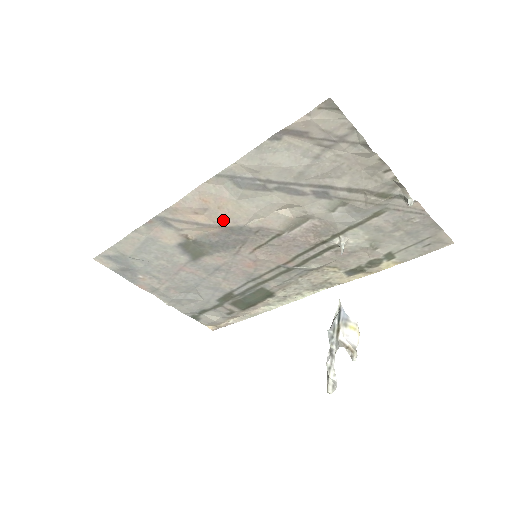
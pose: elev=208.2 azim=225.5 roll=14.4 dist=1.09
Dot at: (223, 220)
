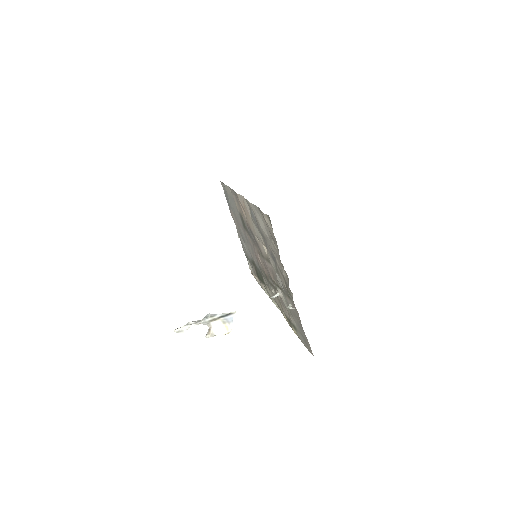
Dot at: (249, 223)
